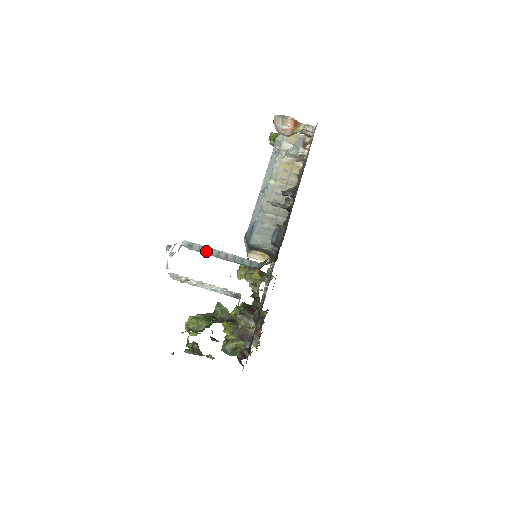
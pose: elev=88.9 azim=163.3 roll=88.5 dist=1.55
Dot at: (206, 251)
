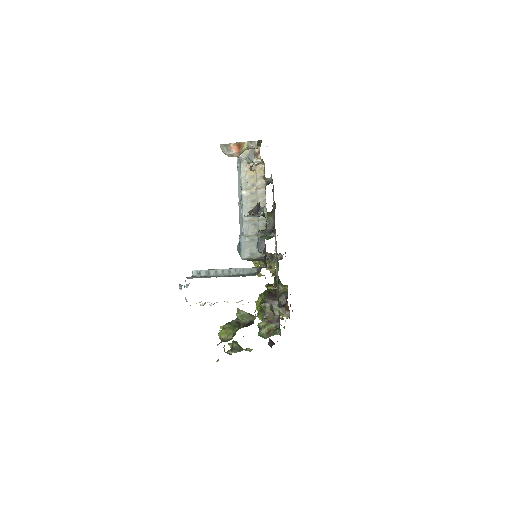
Dot at: (212, 273)
